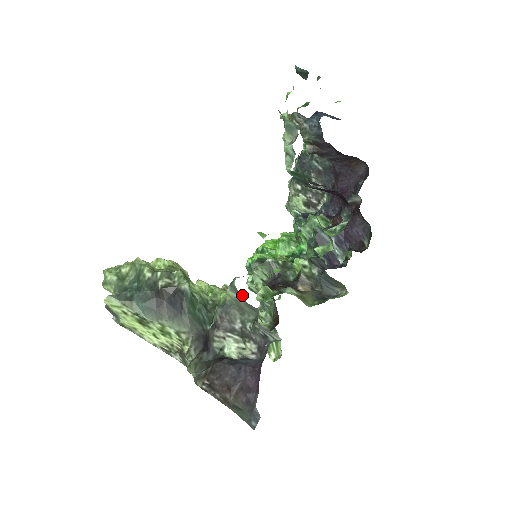
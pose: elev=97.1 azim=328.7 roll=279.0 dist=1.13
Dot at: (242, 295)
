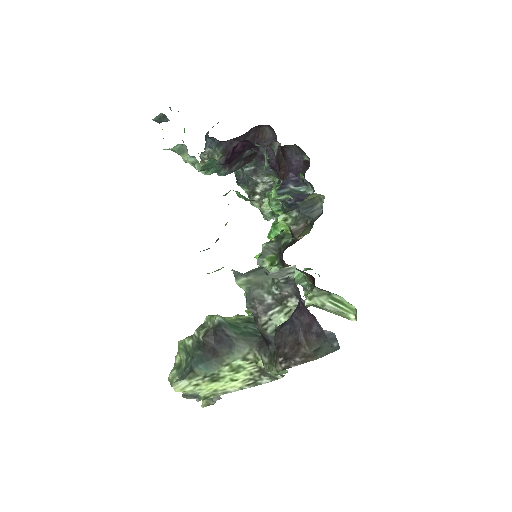
Dot at: occluded
